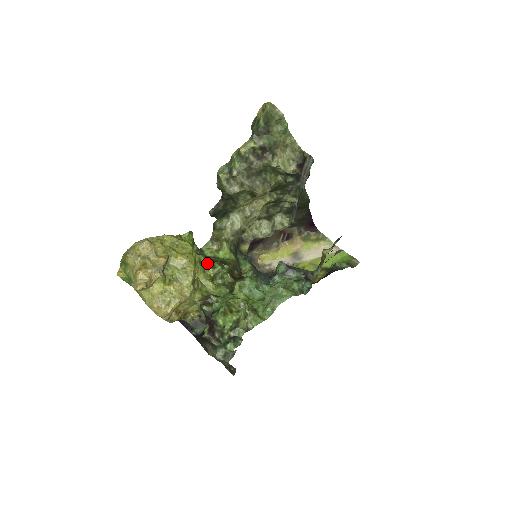
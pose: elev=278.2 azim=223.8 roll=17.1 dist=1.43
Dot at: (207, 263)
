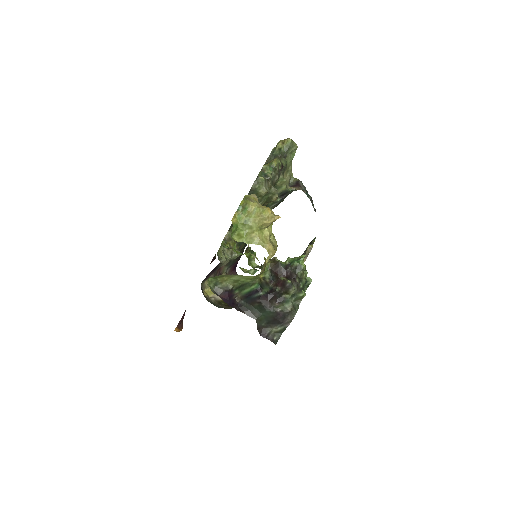
Dot at: occluded
